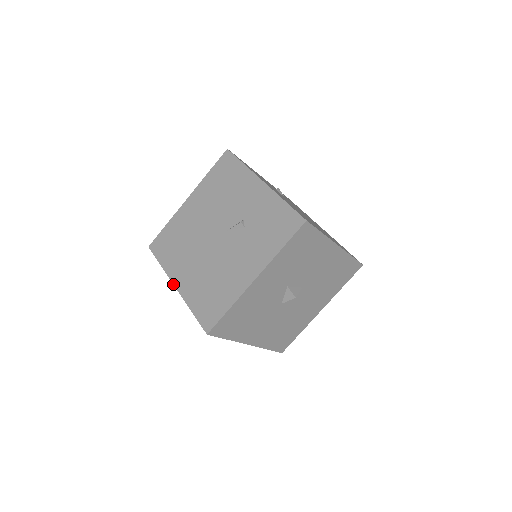
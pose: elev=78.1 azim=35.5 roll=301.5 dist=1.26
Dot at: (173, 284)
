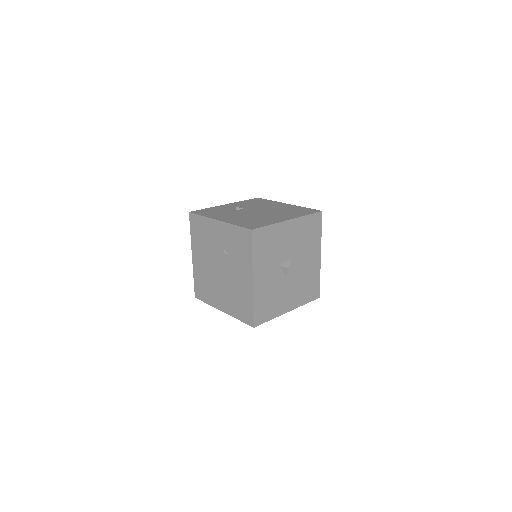
Dot at: occluded
